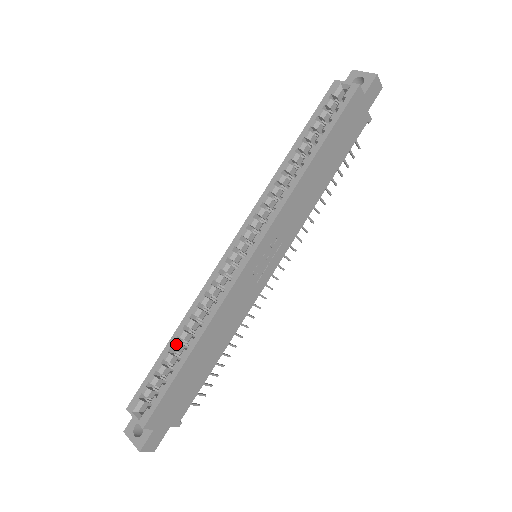
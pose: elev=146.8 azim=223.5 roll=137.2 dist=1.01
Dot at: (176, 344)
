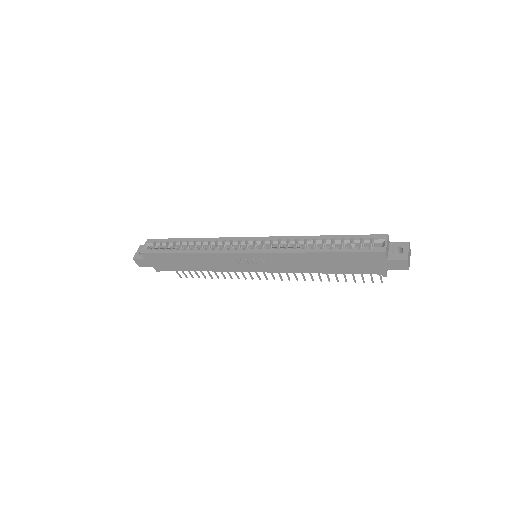
Dot at: (186, 243)
